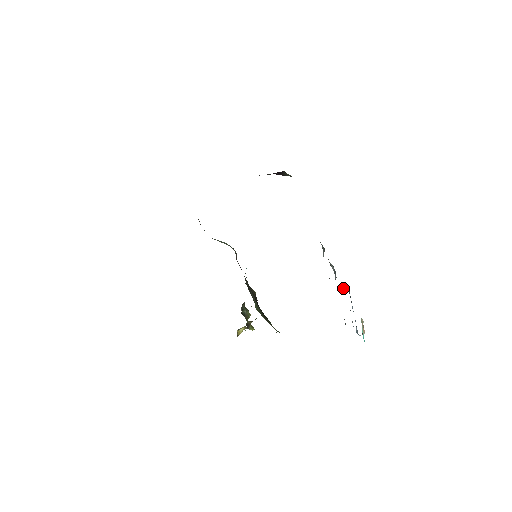
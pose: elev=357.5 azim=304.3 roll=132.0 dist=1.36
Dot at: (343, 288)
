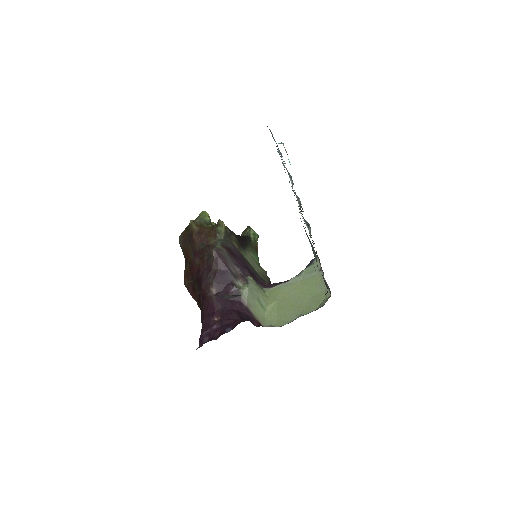
Dot at: (289, 174)
